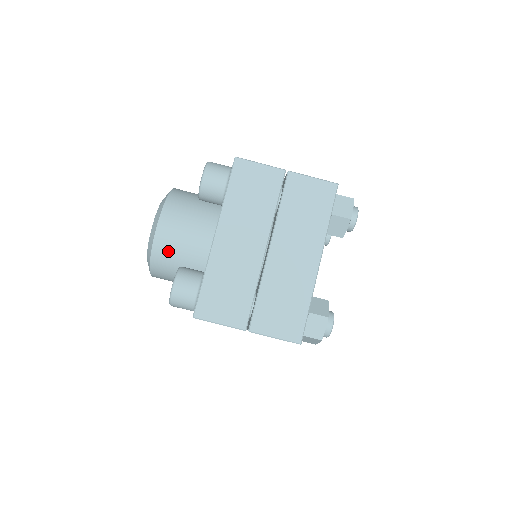
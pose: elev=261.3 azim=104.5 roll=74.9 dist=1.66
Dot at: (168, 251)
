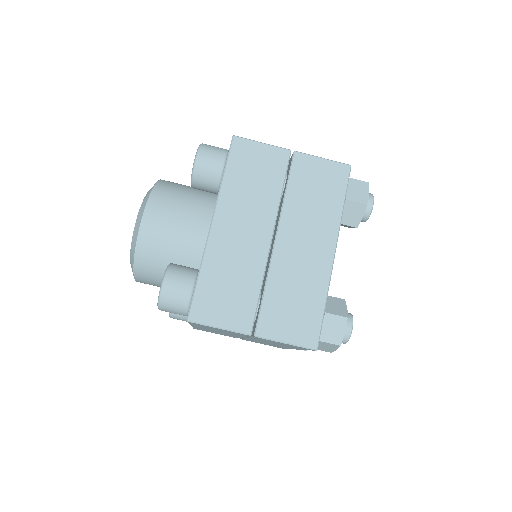
Dot at: (155, 247)
